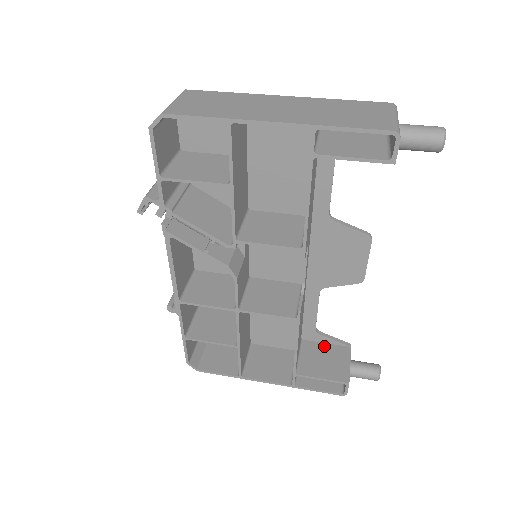
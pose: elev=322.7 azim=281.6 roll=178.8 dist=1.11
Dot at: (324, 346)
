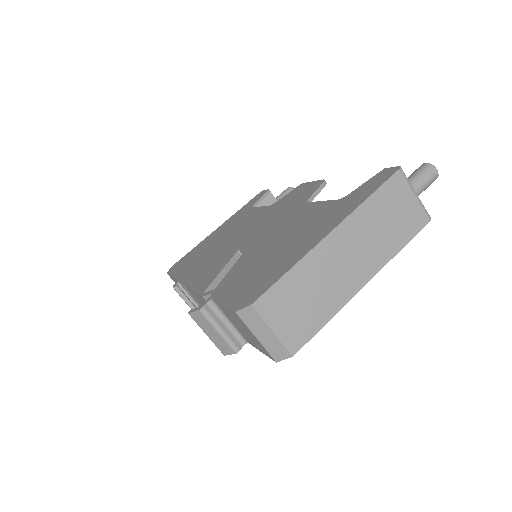
Dot at: occluded
